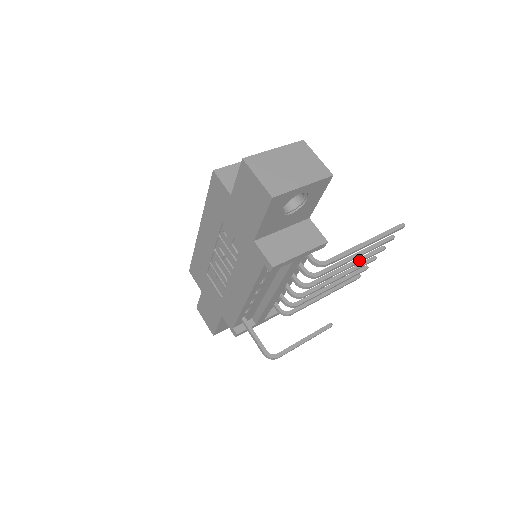
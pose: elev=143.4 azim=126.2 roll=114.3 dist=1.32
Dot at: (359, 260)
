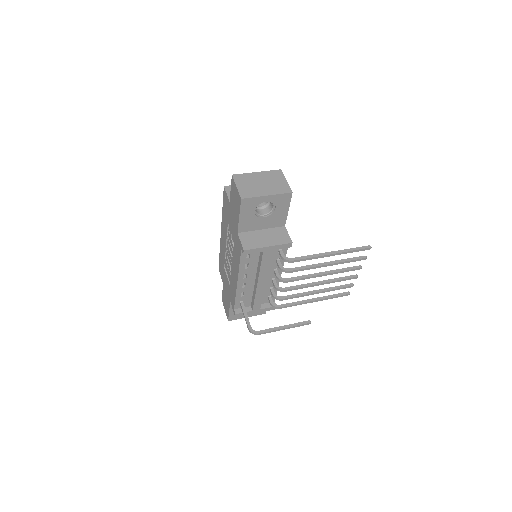
Dot at: (334, 271)
